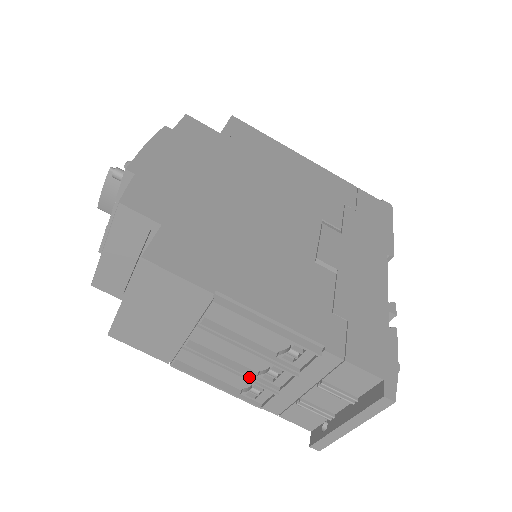
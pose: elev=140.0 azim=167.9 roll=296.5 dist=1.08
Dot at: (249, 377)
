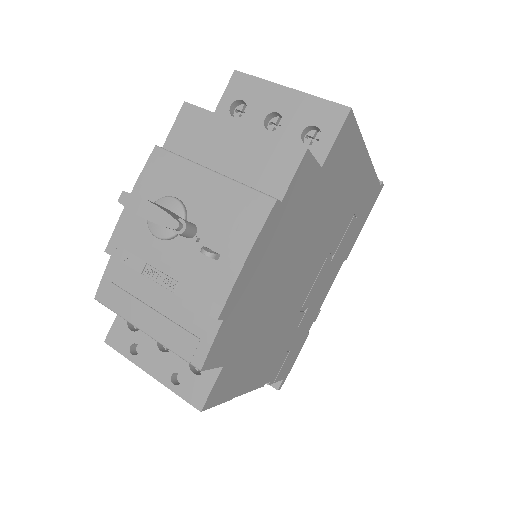
Dot at: occluded
